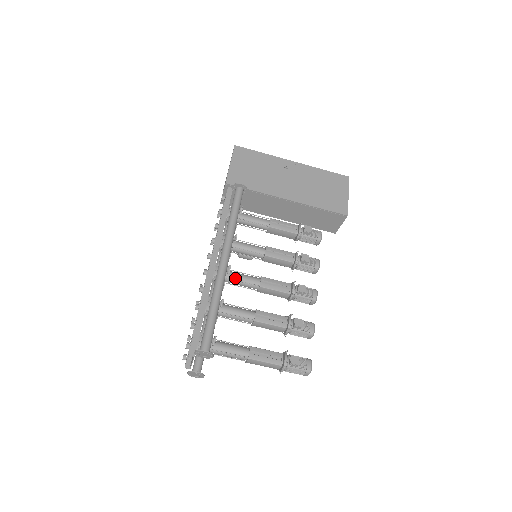
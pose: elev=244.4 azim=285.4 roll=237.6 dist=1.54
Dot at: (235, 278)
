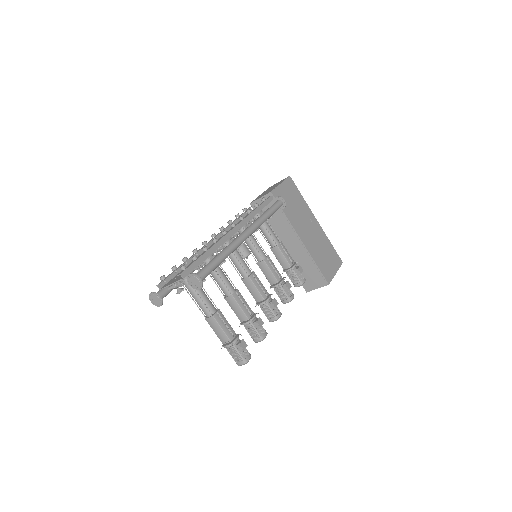
Dot at: (237, 256)
